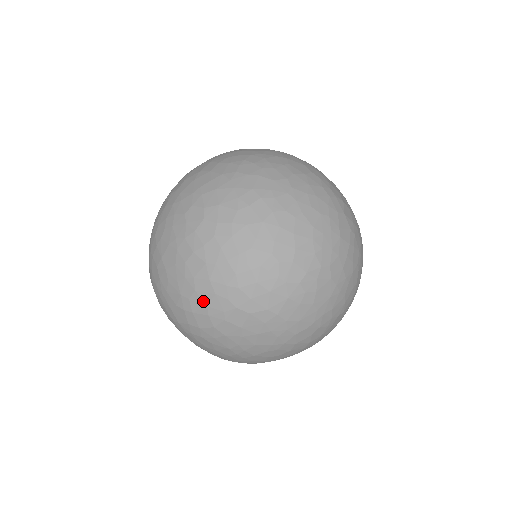
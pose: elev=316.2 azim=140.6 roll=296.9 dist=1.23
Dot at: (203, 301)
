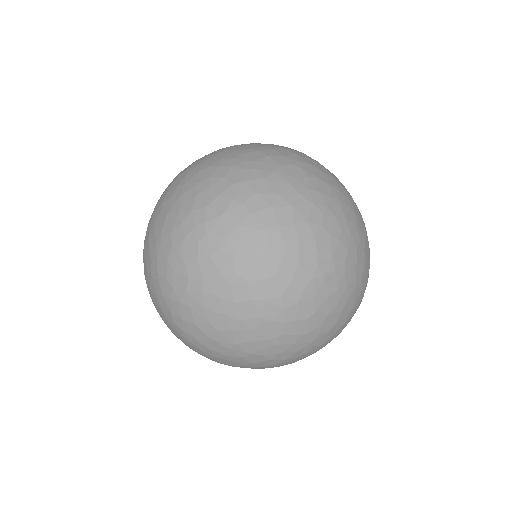
Dot at: (234, 340)
